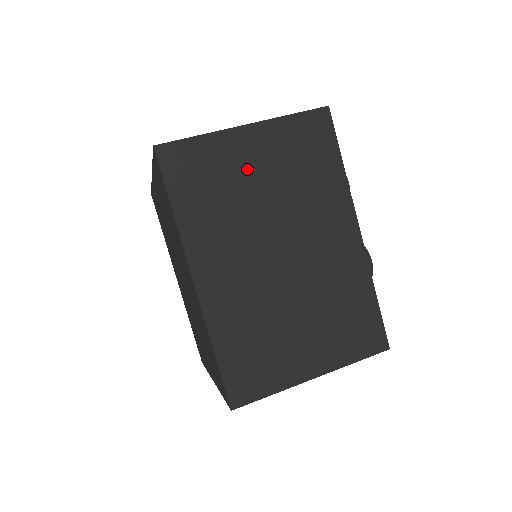
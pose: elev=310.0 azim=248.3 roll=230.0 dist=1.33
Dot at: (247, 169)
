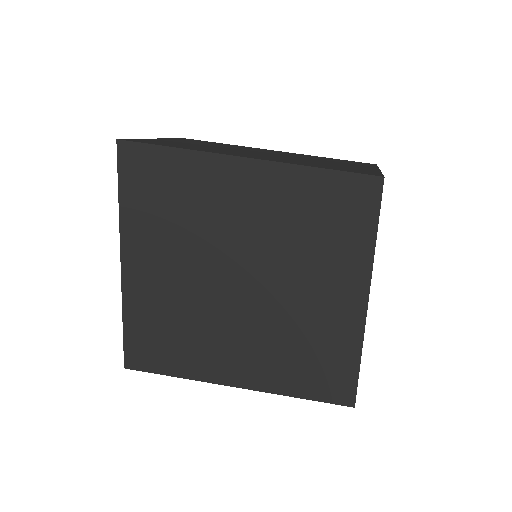
Dot at: (185, 143)
